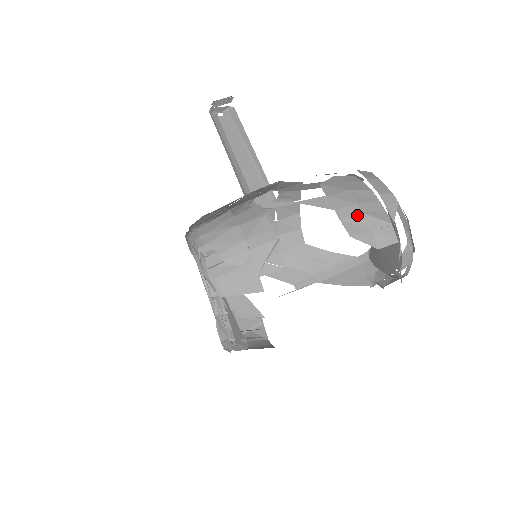
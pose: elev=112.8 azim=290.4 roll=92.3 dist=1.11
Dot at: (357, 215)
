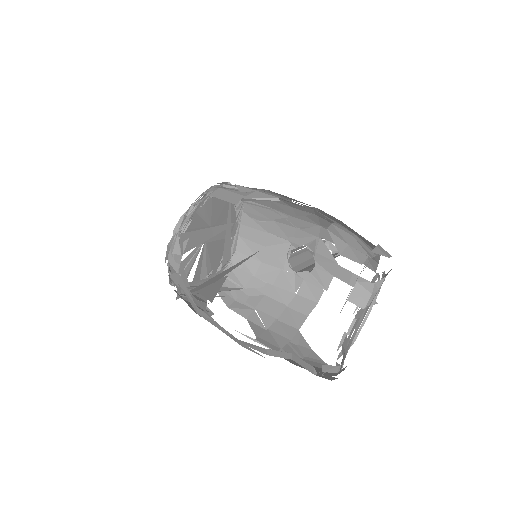
Dot at: (347, 233)
